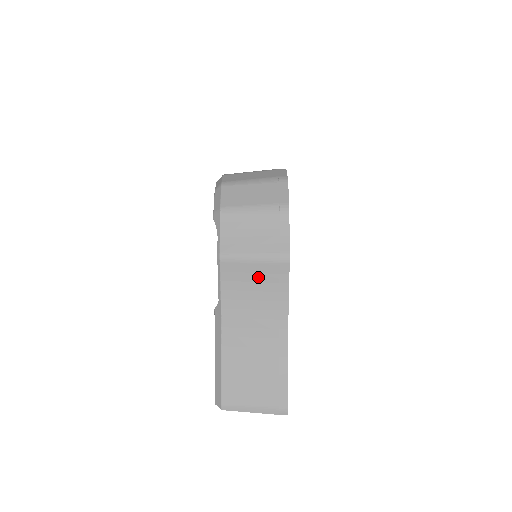
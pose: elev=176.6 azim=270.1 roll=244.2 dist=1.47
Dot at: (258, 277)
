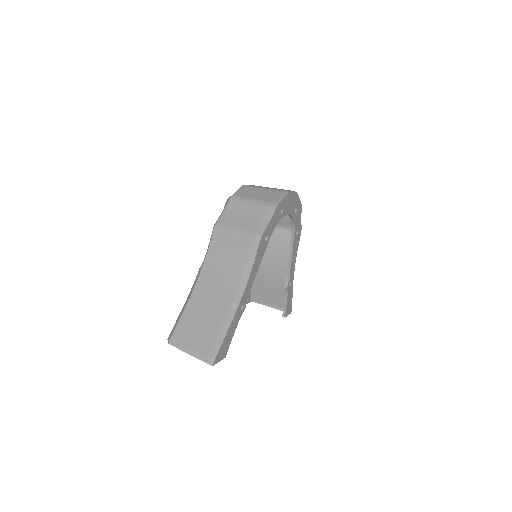
Dot at: (235, 248)
